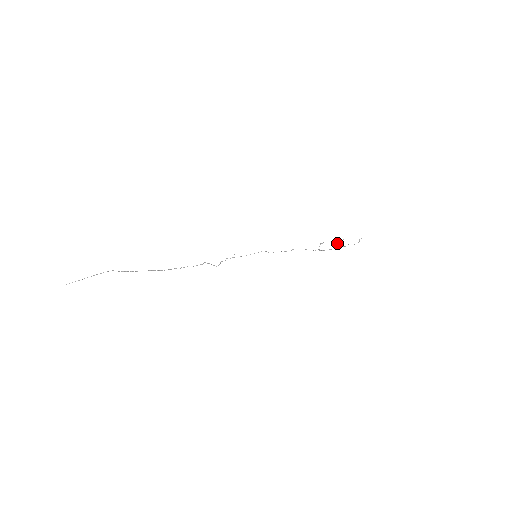
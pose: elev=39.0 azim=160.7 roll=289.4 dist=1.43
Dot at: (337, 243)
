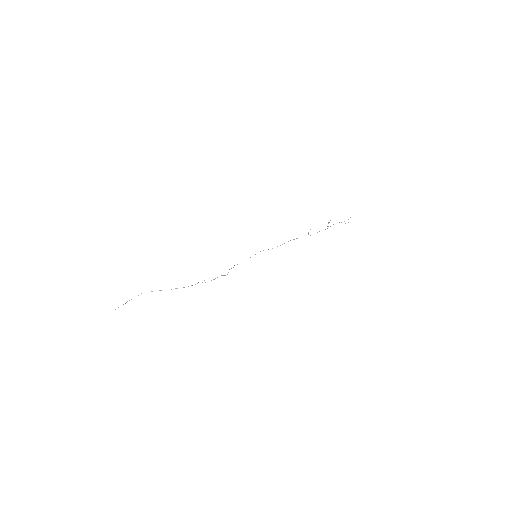
Dot at: occluded
